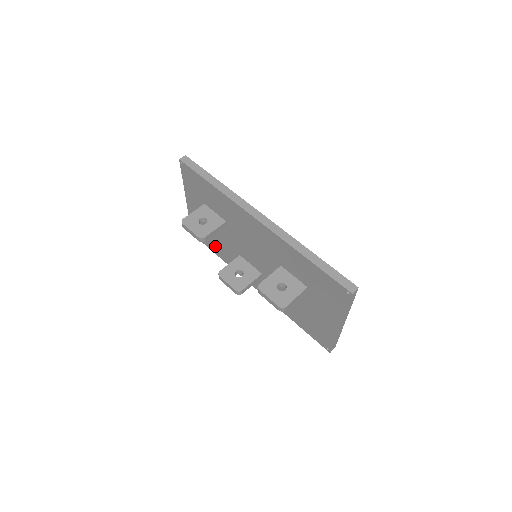
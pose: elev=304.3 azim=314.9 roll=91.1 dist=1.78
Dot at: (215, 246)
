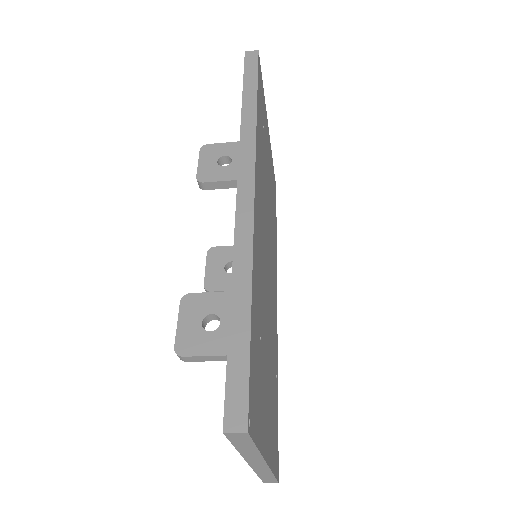
Dot at: occluded
